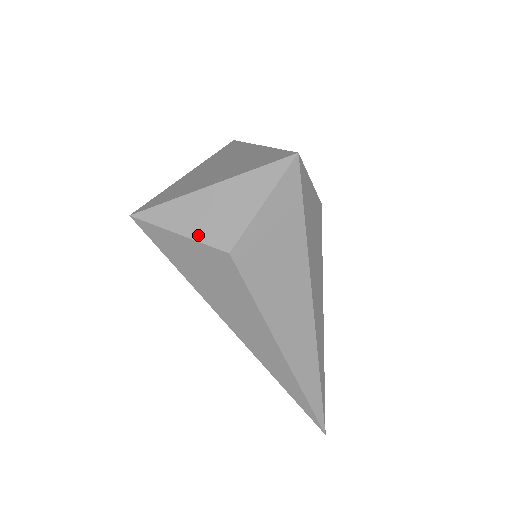
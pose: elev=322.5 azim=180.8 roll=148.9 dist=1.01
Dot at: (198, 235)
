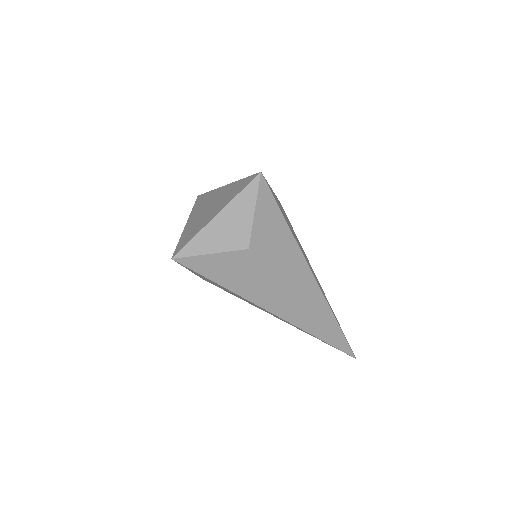
Dot at: (223, 248)
